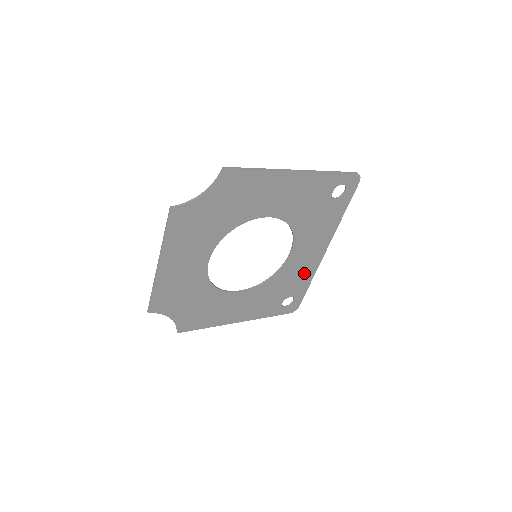
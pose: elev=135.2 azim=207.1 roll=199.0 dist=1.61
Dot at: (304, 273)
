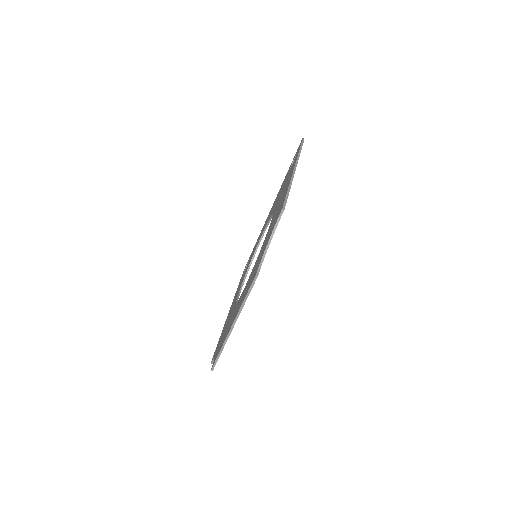
Dot at: occluded
